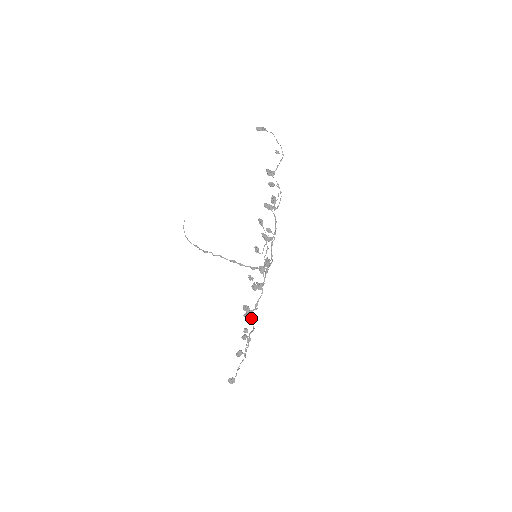
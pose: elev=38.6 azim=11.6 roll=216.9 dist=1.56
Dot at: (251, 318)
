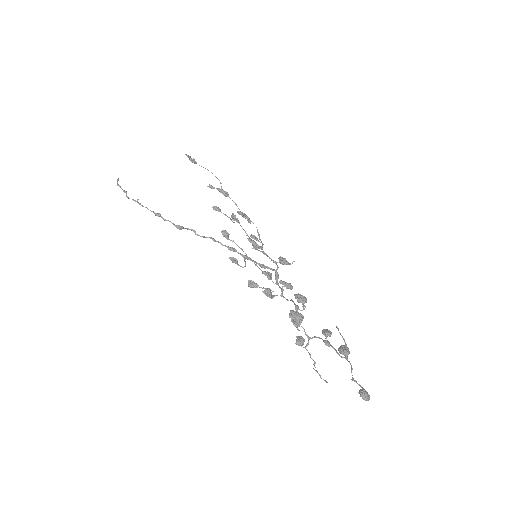
Dot at: (300, 322)
